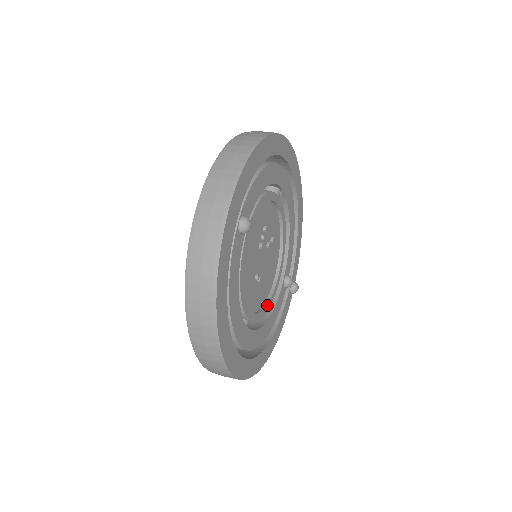
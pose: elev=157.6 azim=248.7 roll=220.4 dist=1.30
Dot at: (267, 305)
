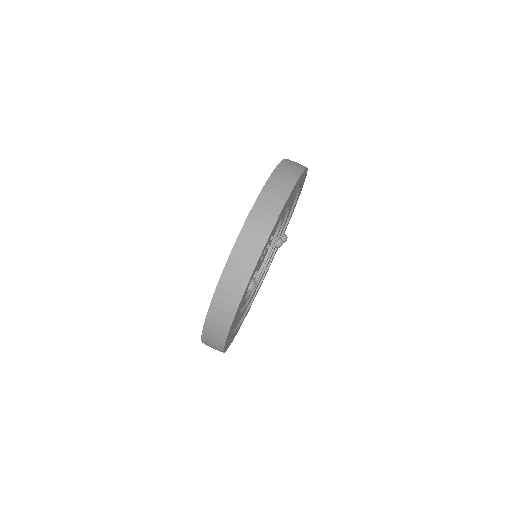
Dot at: (259, 276)
